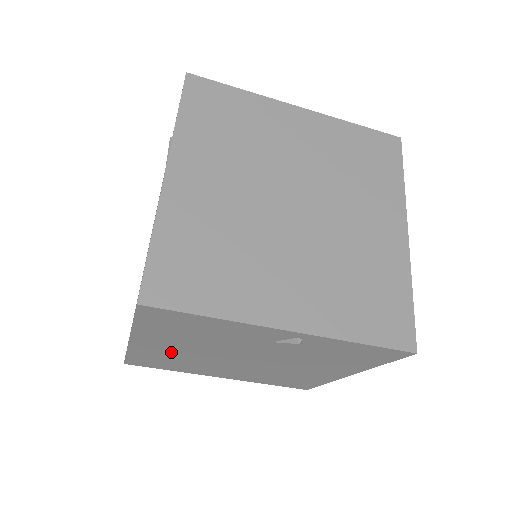
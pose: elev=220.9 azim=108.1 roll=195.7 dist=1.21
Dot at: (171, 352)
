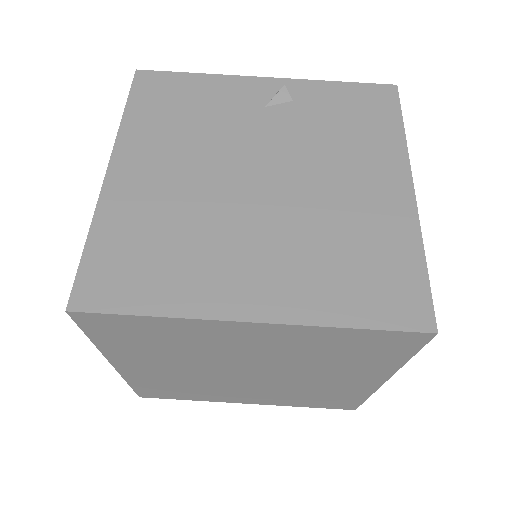
Dot at: (159, 193)
